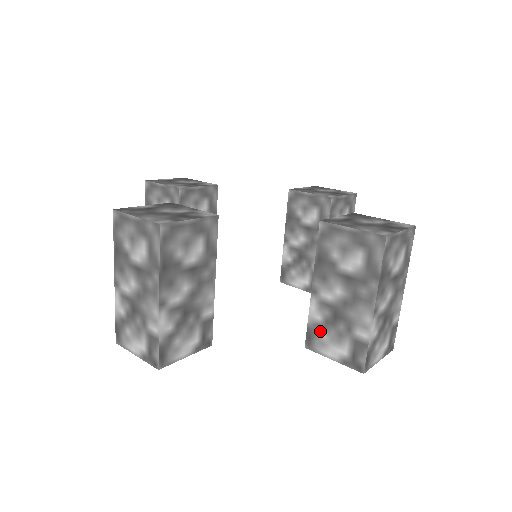
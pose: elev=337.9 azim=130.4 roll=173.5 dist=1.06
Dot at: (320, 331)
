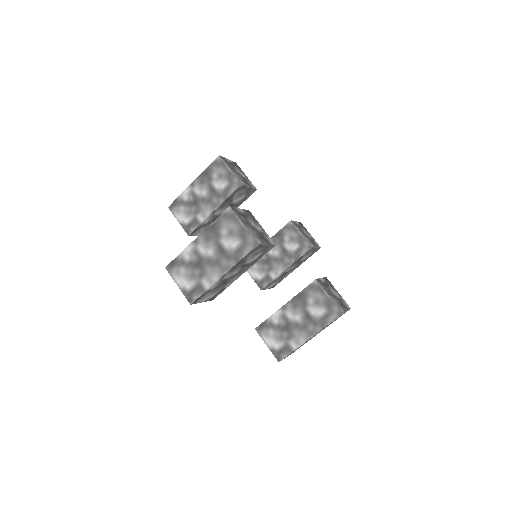
Dot at: (271, 328)
